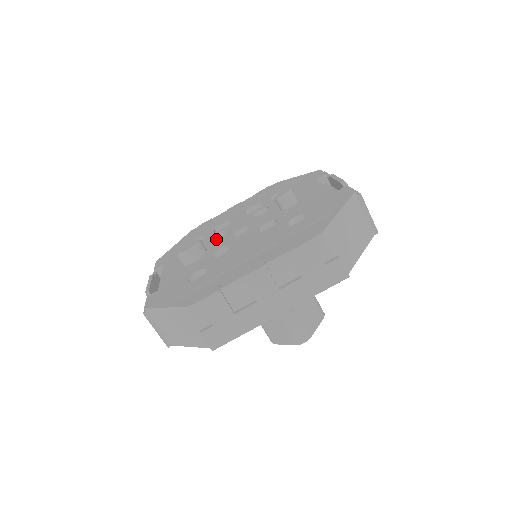
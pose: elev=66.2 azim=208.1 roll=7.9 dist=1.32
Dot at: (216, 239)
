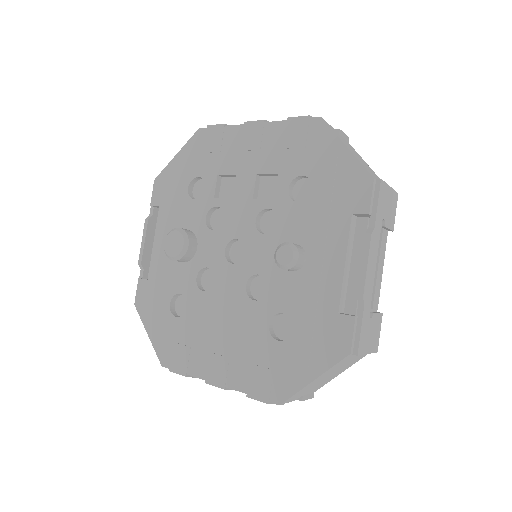
Dot at: (215, 209)
